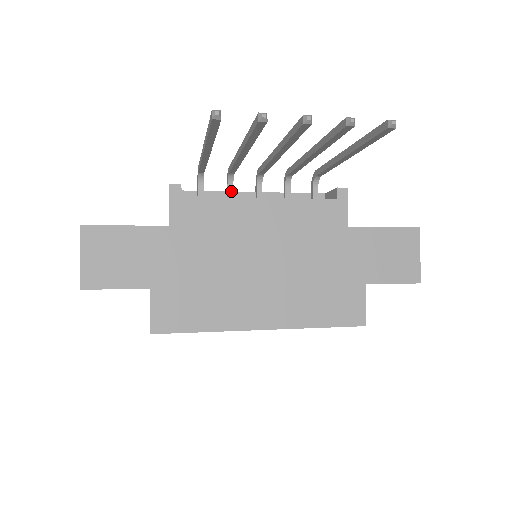
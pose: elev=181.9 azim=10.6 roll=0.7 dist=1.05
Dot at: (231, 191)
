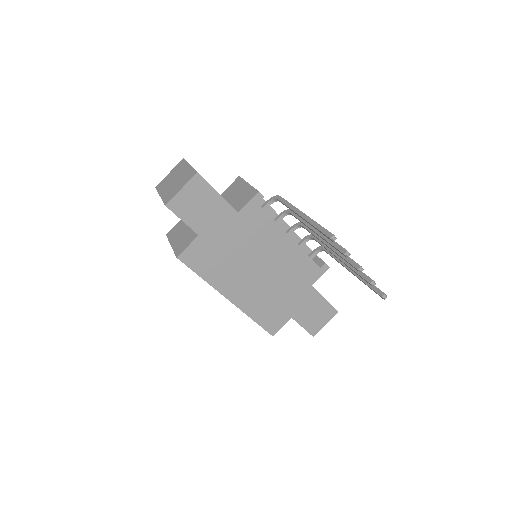
Dot at: (280, 219)
